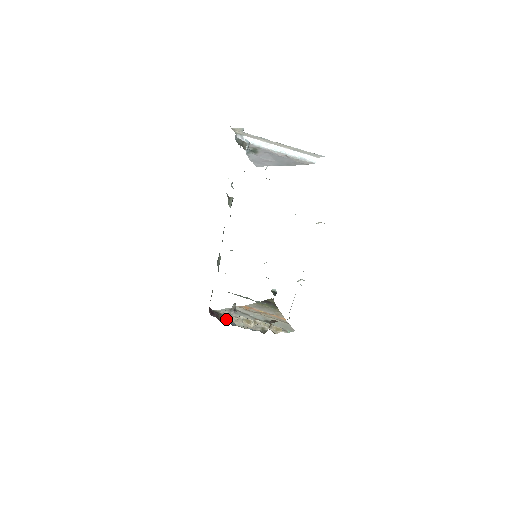
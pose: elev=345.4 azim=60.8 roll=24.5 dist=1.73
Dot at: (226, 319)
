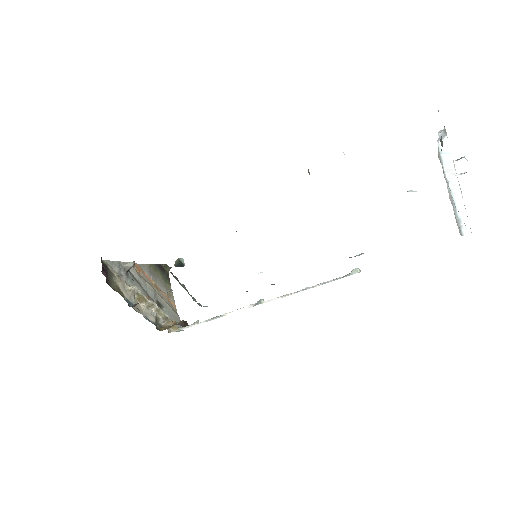
Dot at: (116, 284)
